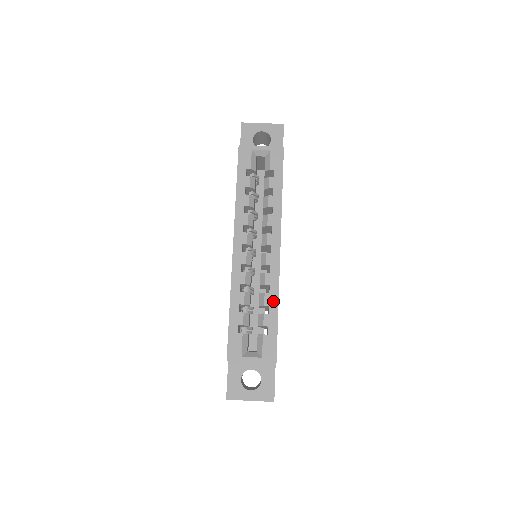
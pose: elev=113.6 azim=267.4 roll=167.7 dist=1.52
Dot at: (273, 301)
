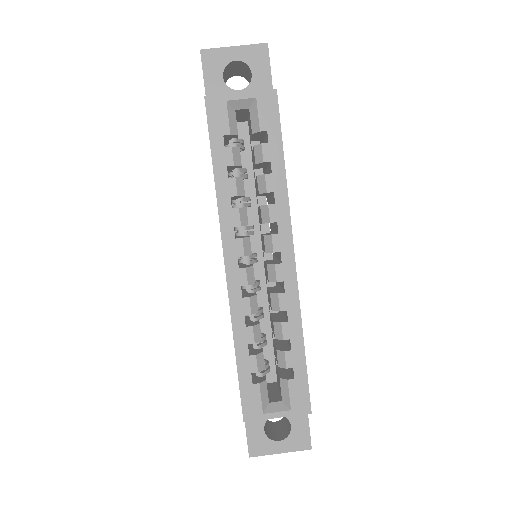
Dot at: (295, 332)
